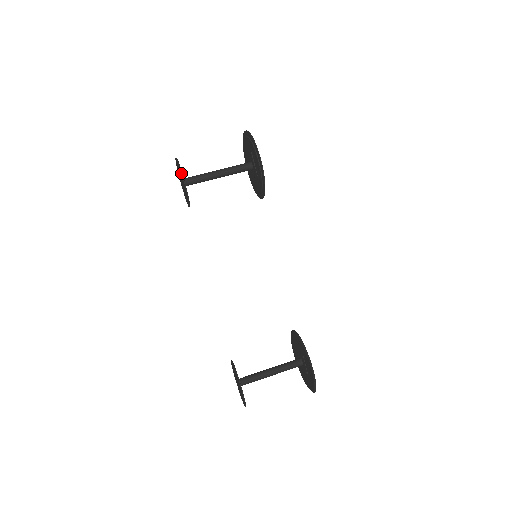
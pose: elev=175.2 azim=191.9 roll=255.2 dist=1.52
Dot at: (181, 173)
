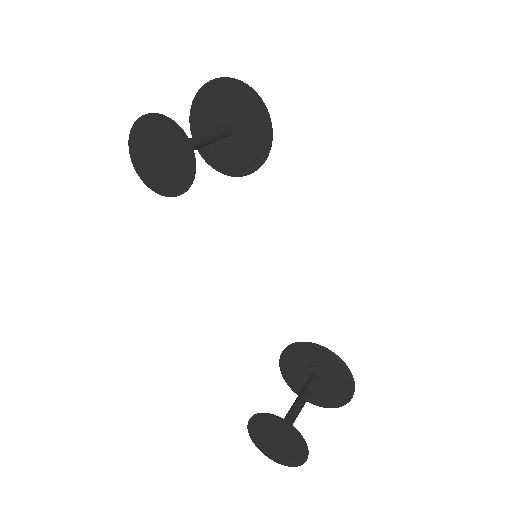
Dot at: (184, 133)
